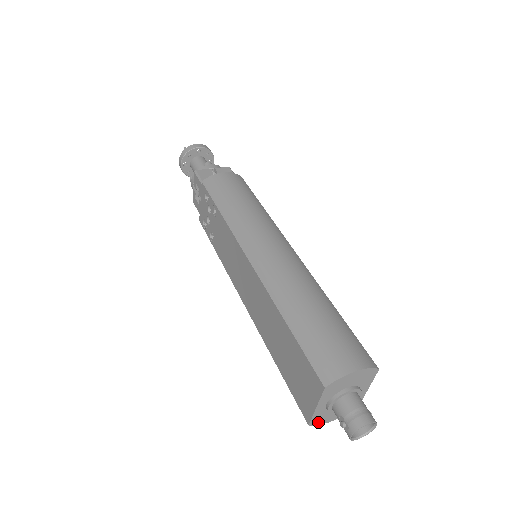
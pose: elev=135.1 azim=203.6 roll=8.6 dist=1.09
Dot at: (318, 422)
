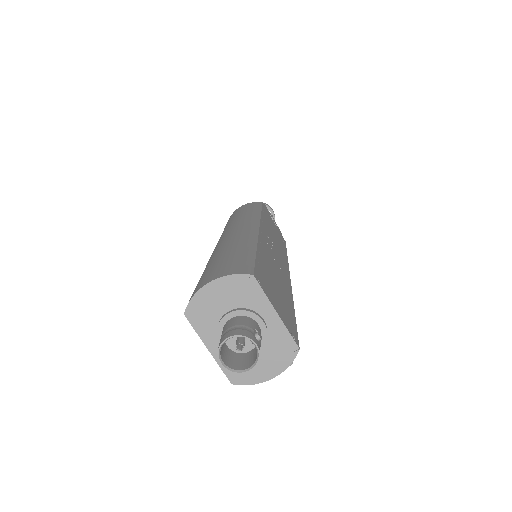
Dot at: (246, 379)
